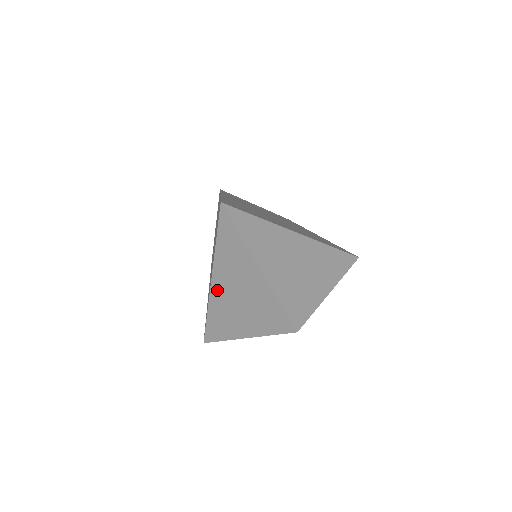
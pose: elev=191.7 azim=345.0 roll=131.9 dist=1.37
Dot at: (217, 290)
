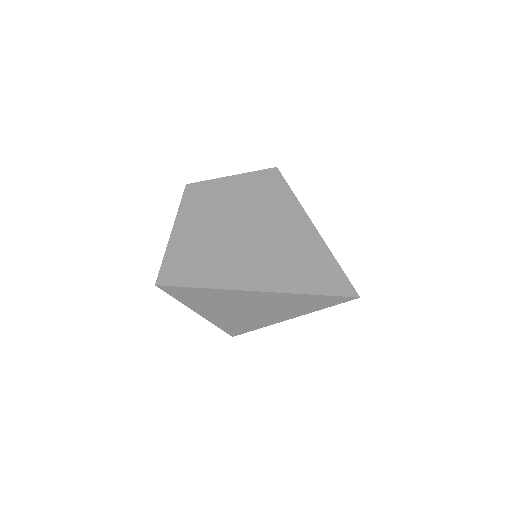
Dot at: (245, 294)
